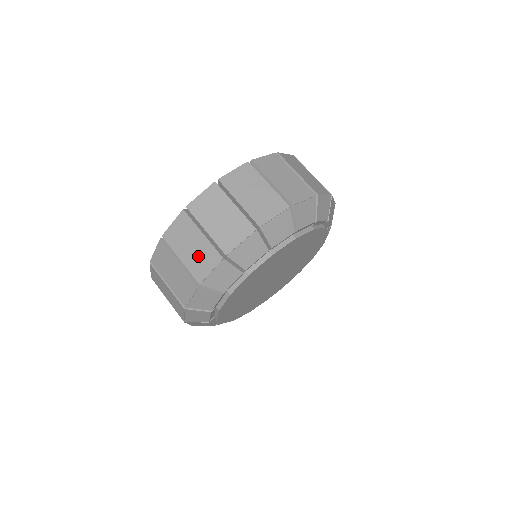
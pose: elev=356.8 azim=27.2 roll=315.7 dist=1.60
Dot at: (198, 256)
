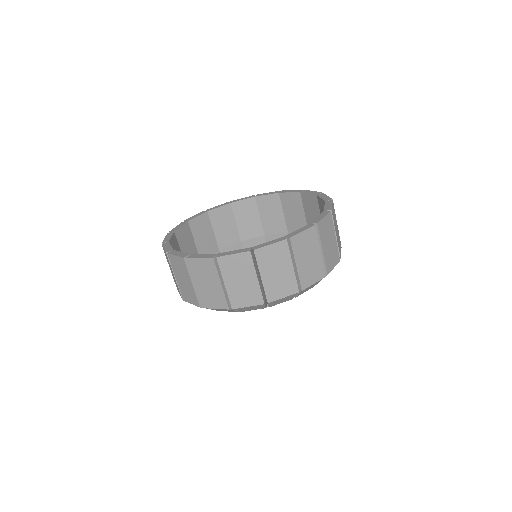
Dot at: occluded
